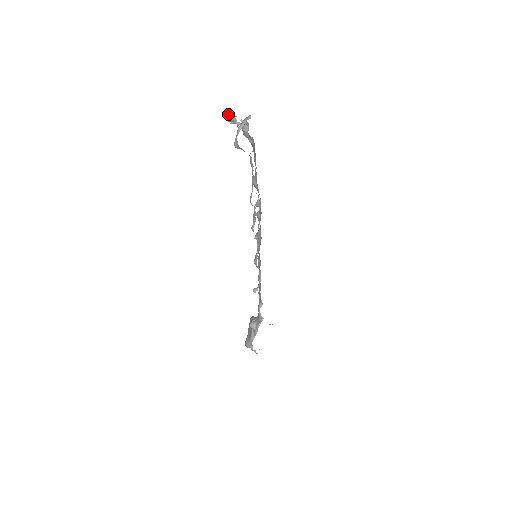
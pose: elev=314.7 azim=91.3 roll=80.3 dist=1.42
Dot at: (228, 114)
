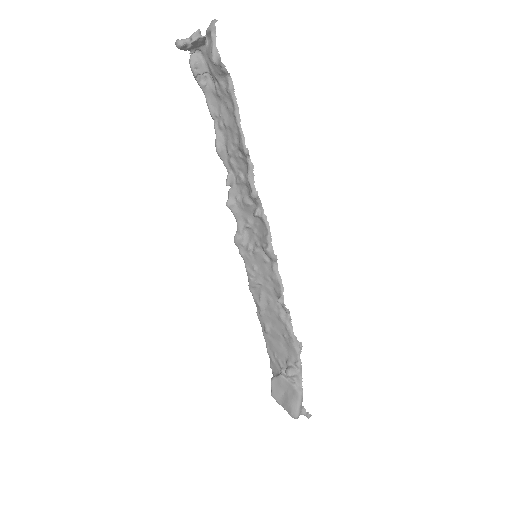
Dot at: occluded
